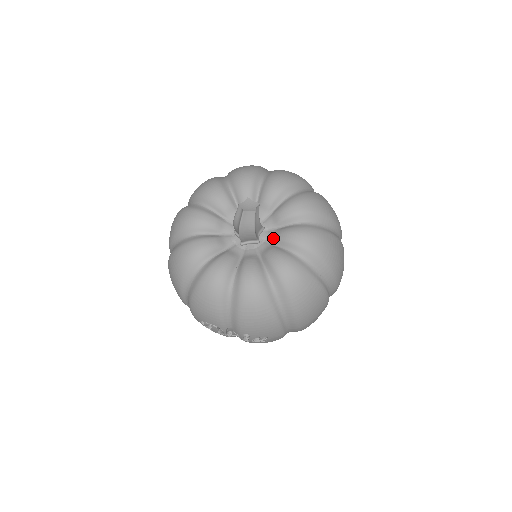
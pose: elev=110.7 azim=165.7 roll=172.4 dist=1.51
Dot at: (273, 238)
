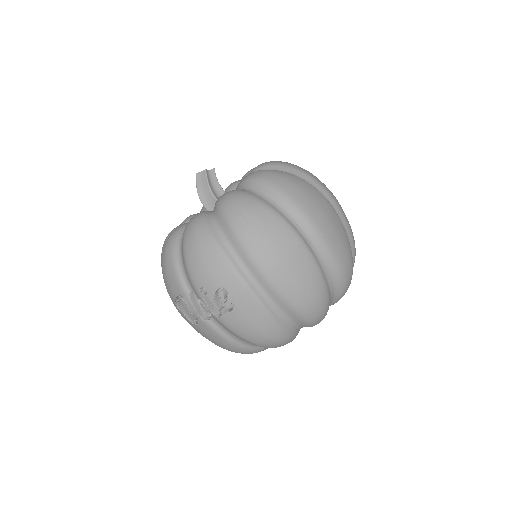
Dot at: occluded
